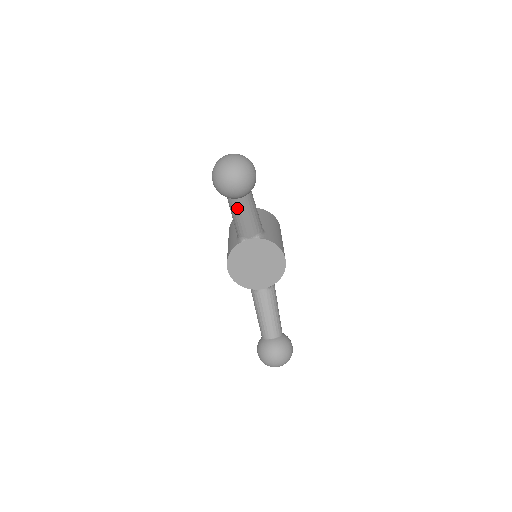
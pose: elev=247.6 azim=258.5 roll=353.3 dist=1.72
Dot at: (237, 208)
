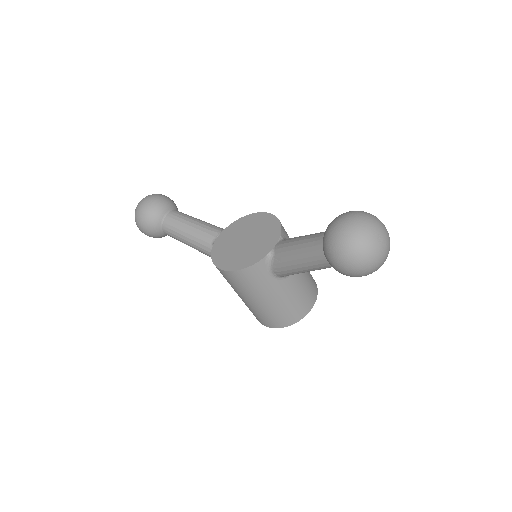
Dot at: (175, 223)
